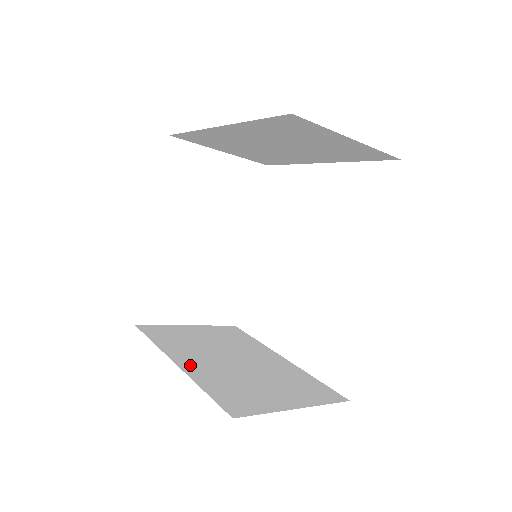
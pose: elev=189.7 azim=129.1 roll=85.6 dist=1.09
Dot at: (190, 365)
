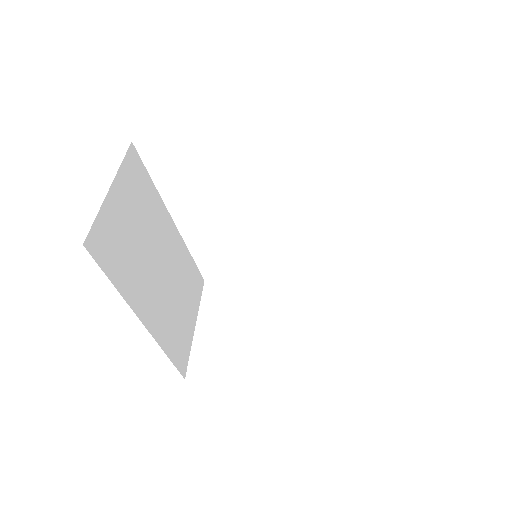
Dot at: (284, 365)
